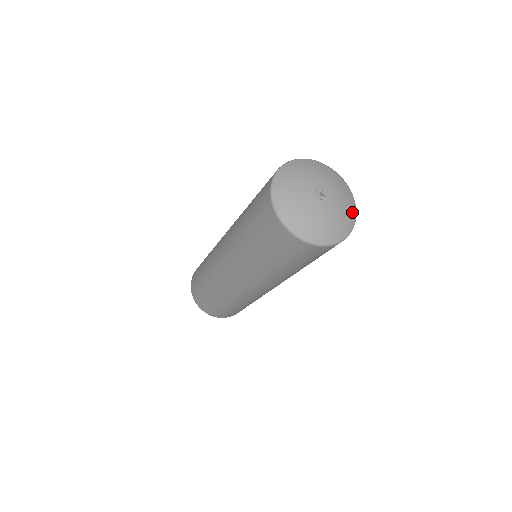
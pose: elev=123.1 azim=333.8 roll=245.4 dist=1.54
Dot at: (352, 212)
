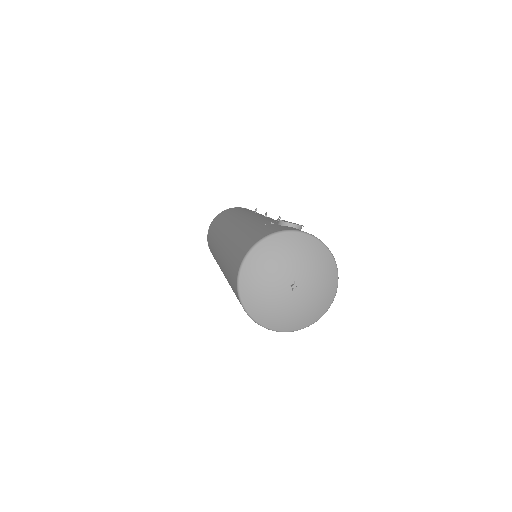
Dot at: (332, 279)
